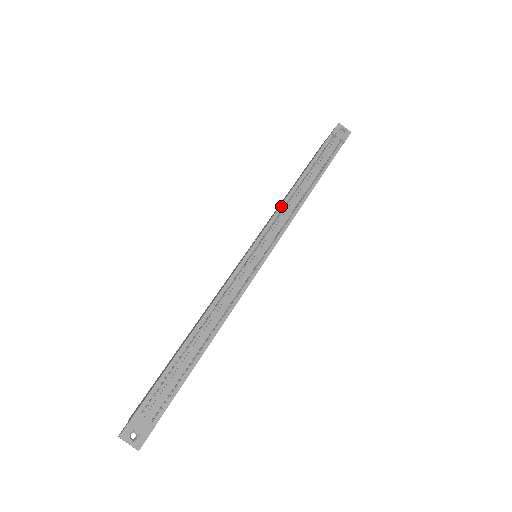
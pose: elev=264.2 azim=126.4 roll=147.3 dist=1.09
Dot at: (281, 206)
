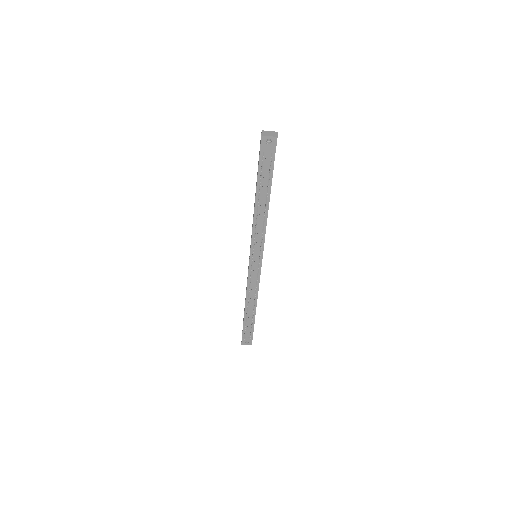
Dot at: (253, 230)
